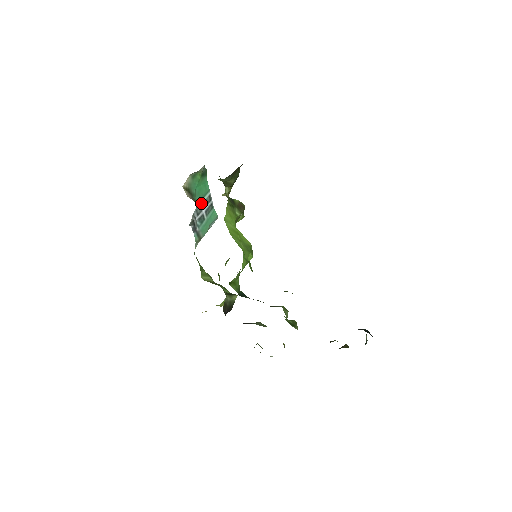
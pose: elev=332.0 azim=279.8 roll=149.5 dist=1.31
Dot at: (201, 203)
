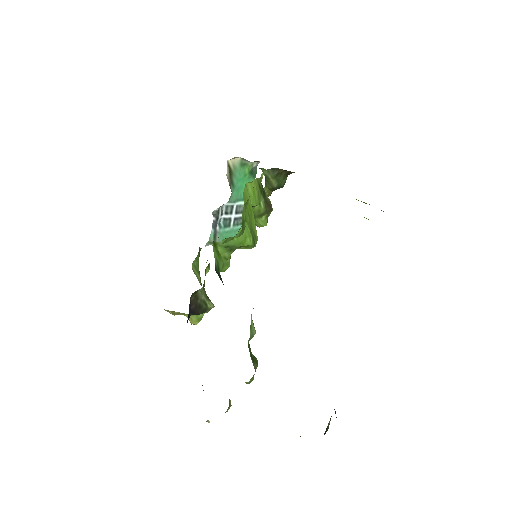
Dot at: (235, 204)
